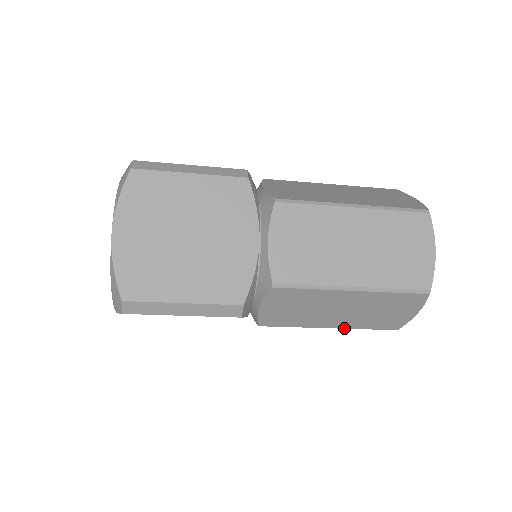
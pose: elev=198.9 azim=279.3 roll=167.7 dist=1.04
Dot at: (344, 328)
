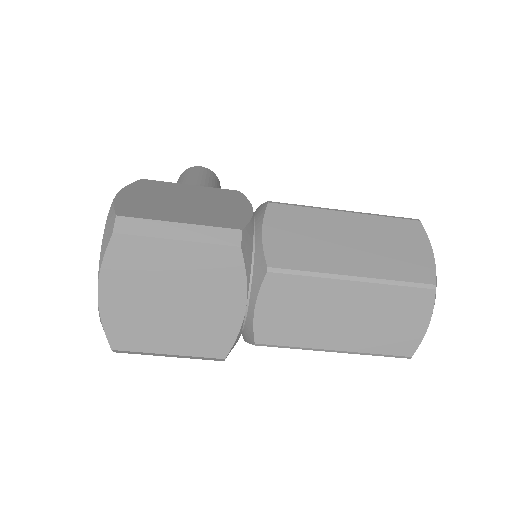
Dot at: occluded
